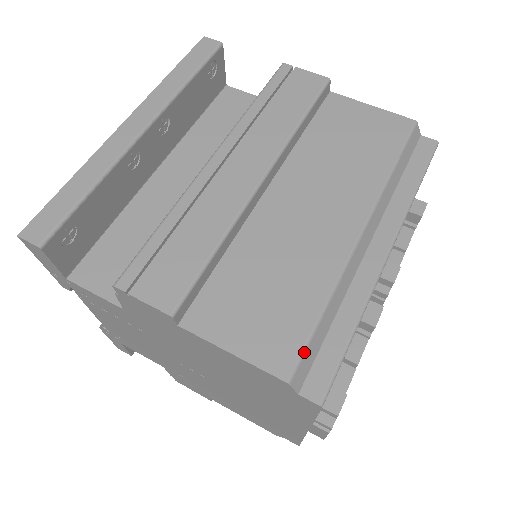
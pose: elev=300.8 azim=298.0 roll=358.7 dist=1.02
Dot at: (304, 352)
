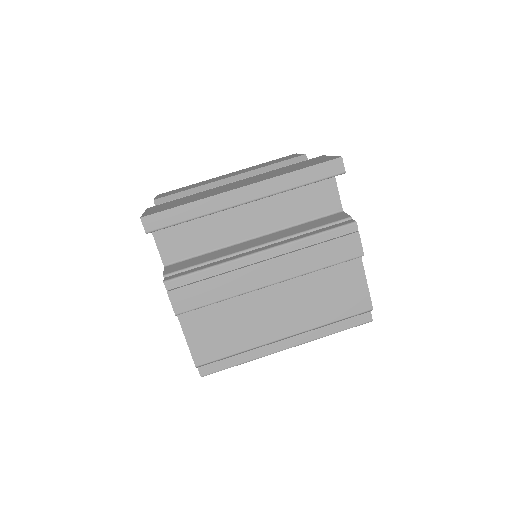
Dot at: (212, 362)
